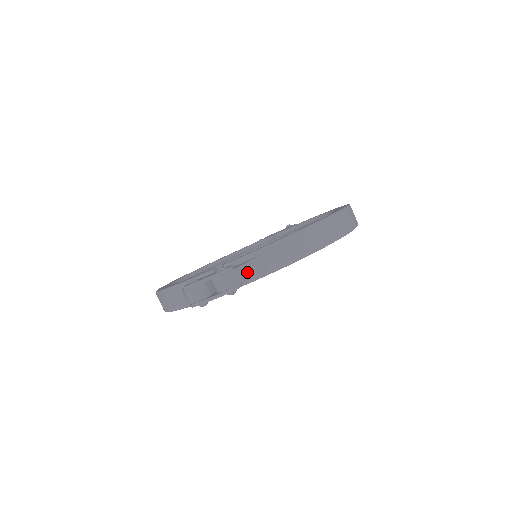
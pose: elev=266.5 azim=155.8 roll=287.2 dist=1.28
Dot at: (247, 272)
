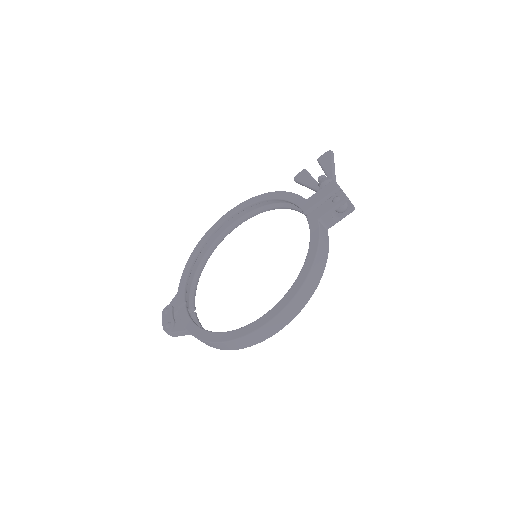
Dot at: (179, 334)
